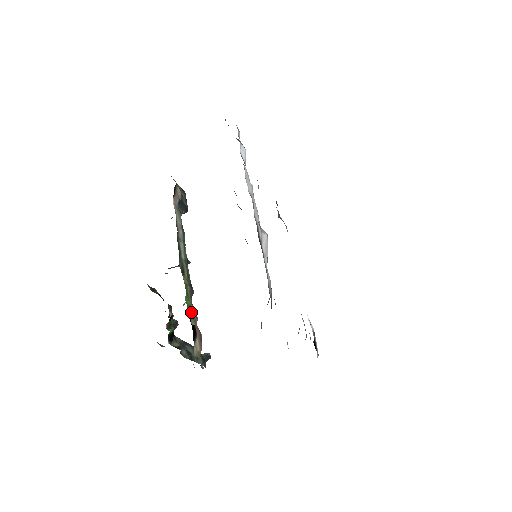
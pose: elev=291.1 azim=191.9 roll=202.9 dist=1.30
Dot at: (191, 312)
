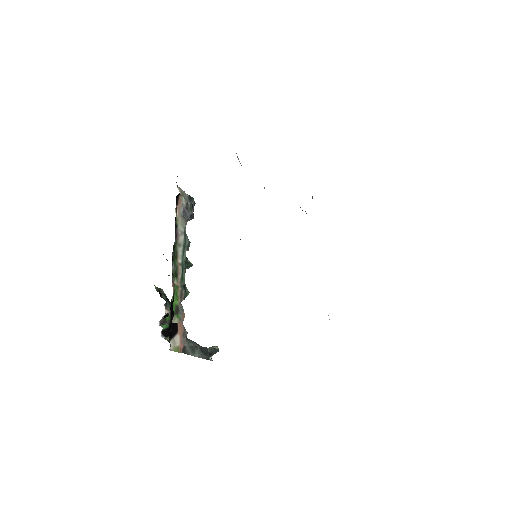
Dot at: (176, 311)
